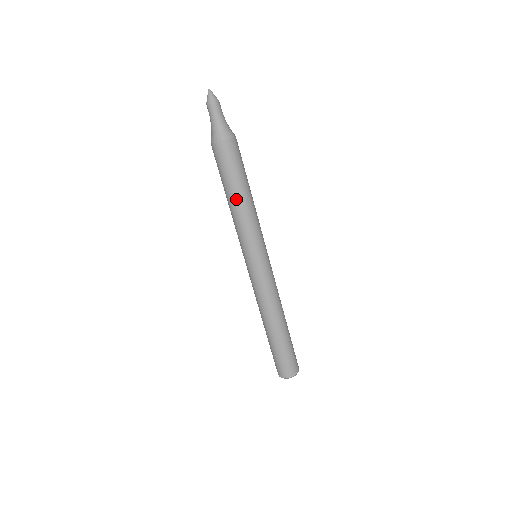
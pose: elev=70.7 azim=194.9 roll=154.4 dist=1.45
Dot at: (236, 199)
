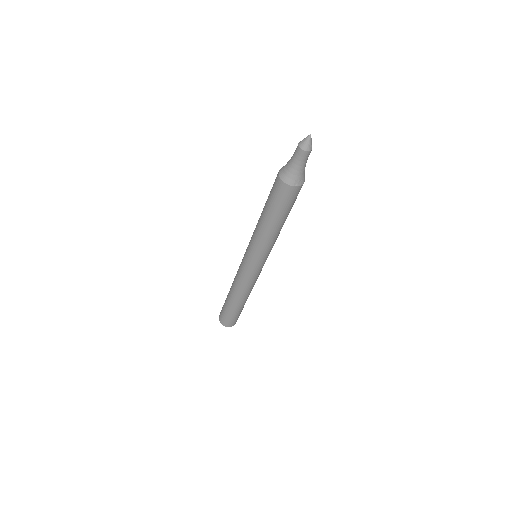
Dot at: (281, 226)
